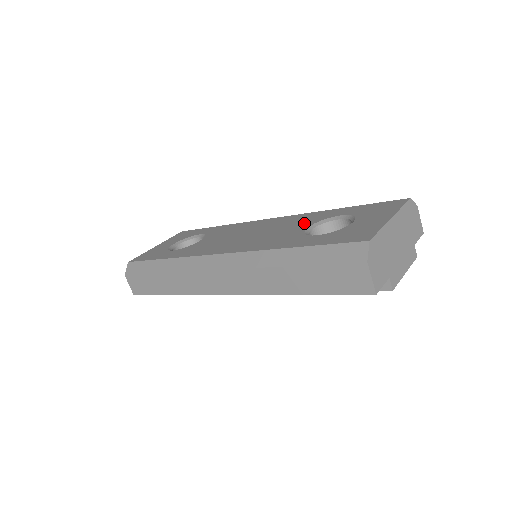
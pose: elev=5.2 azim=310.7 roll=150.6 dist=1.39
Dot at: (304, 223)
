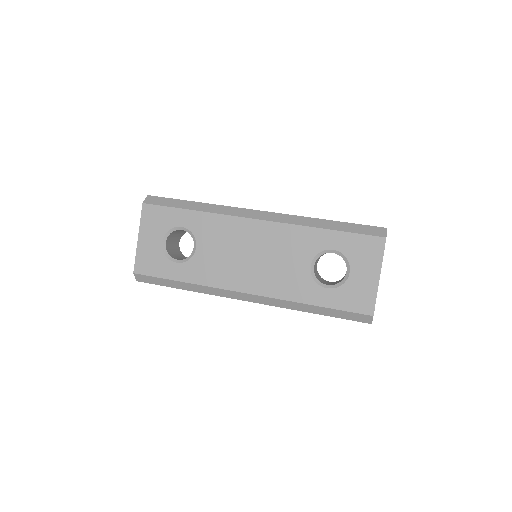
Dot at: (303, 254)
